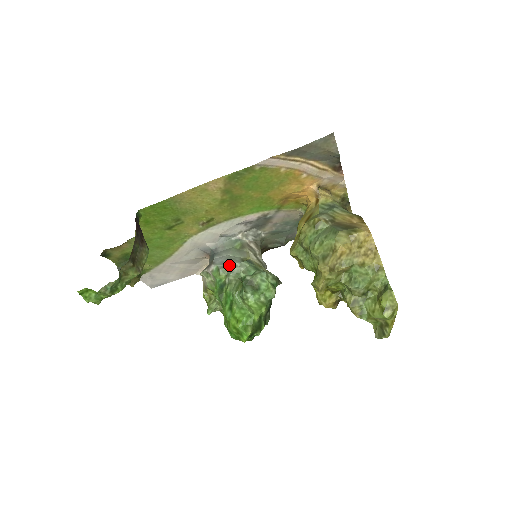
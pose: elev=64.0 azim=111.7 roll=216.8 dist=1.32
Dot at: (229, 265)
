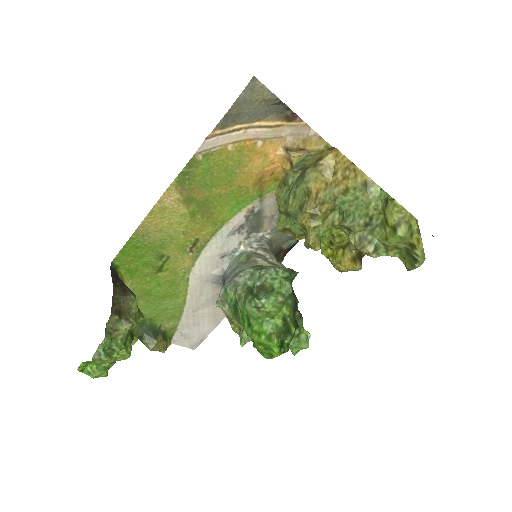
Dot at: (234, 280)
